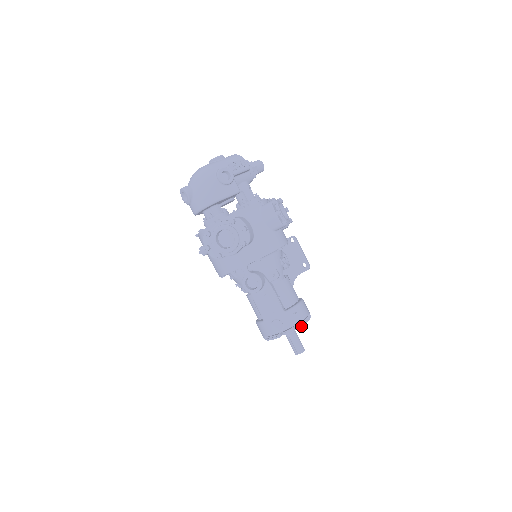
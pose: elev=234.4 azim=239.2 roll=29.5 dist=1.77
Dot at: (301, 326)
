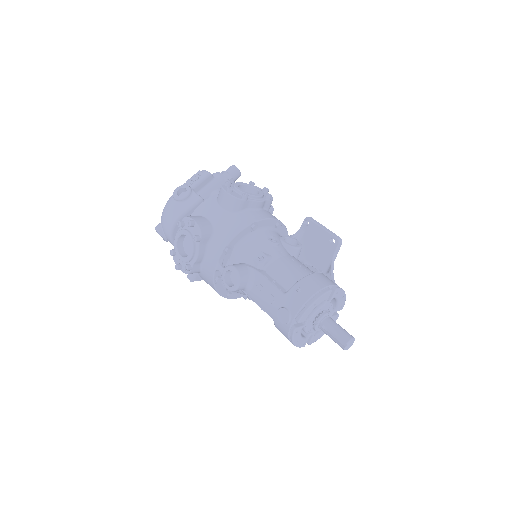
Dot at: (313, 302)
